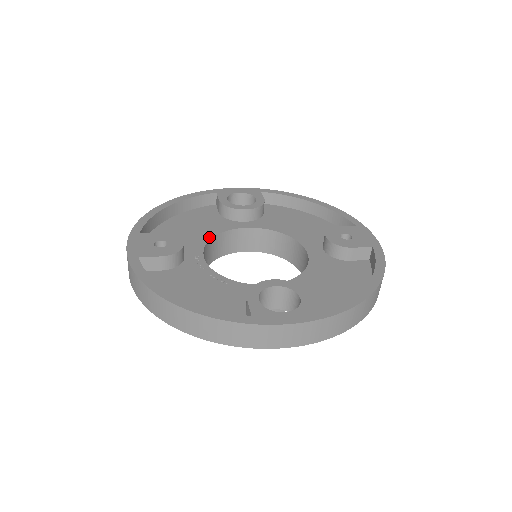
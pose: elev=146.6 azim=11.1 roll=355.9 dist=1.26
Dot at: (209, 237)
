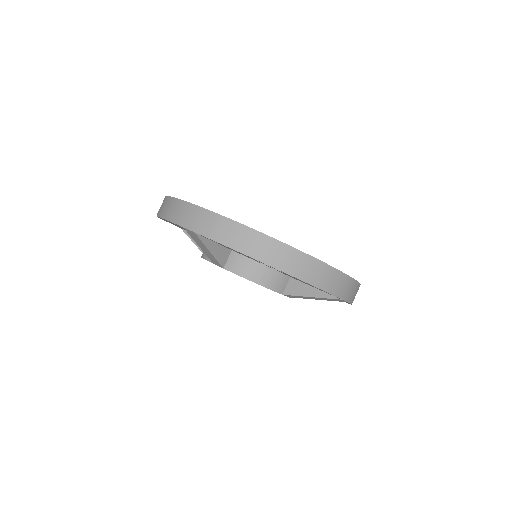
Dot at: occluded
